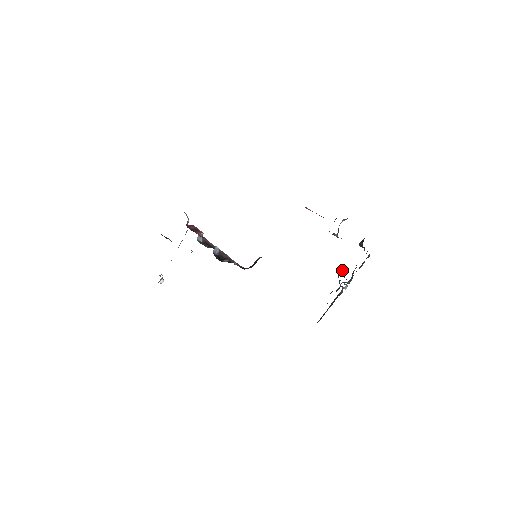
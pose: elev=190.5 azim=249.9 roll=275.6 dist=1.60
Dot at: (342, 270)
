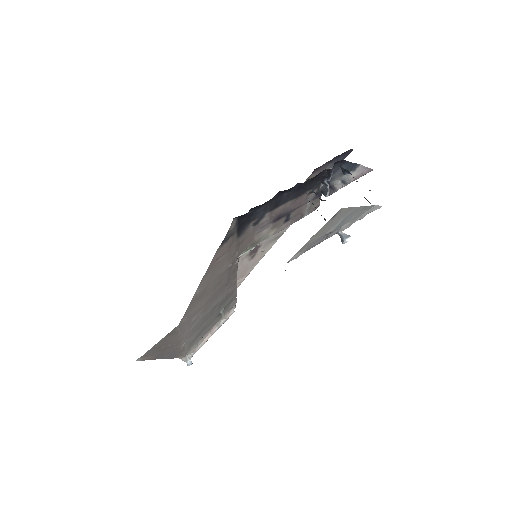
Dot at: occluded
